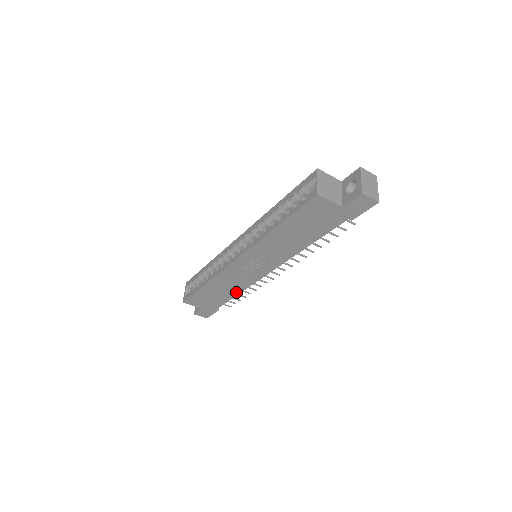
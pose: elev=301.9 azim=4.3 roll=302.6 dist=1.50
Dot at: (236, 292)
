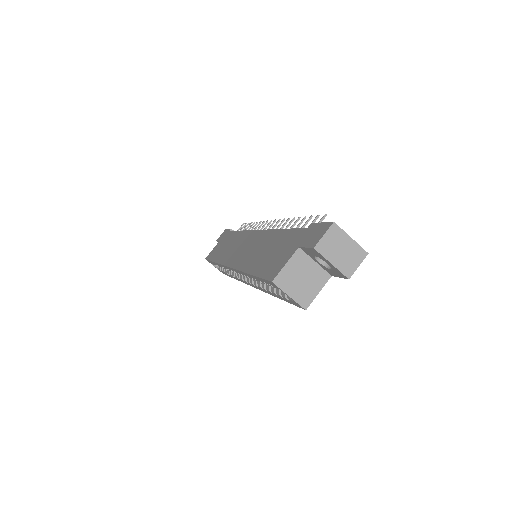
Dot at: occluded
